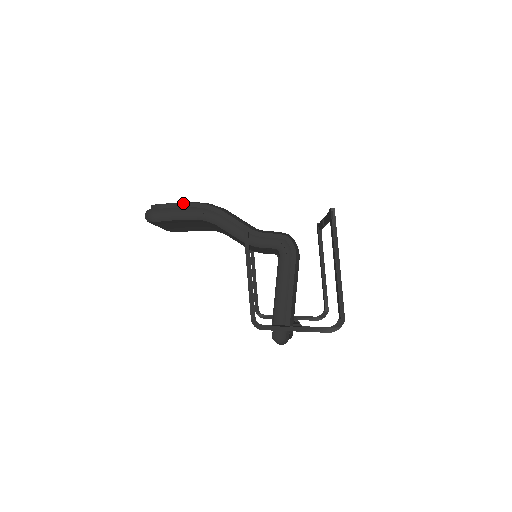
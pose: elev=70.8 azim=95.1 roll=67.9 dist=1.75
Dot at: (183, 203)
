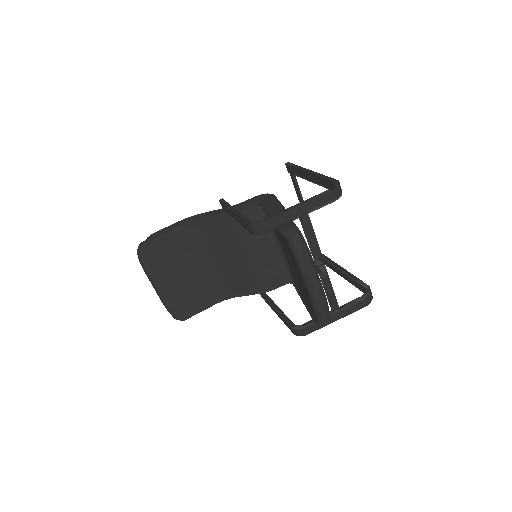
Dot at: (167, 227)
